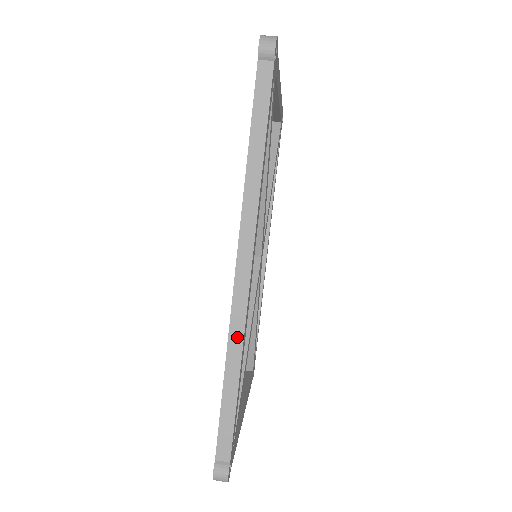
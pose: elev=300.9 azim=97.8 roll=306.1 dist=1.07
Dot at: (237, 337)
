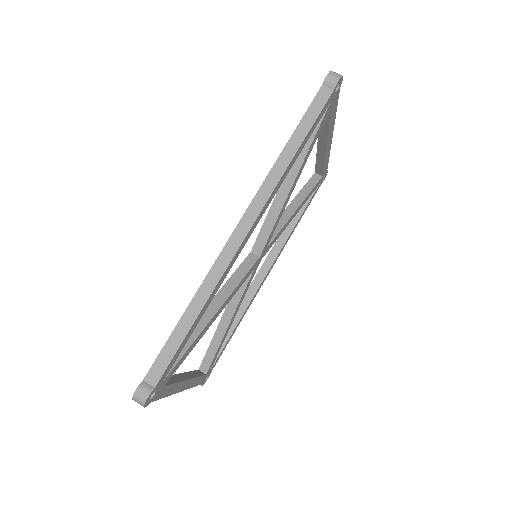
Dot at: (213, 280)
